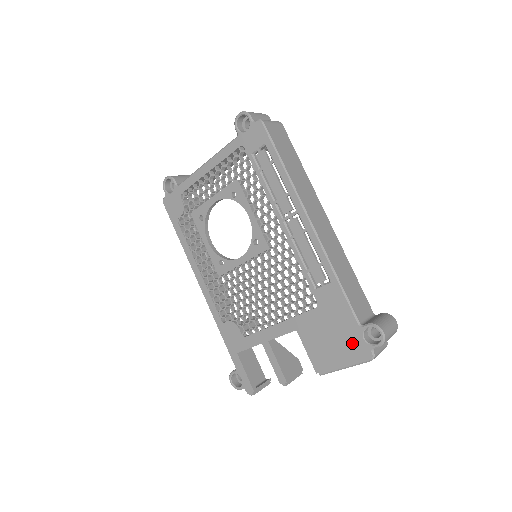
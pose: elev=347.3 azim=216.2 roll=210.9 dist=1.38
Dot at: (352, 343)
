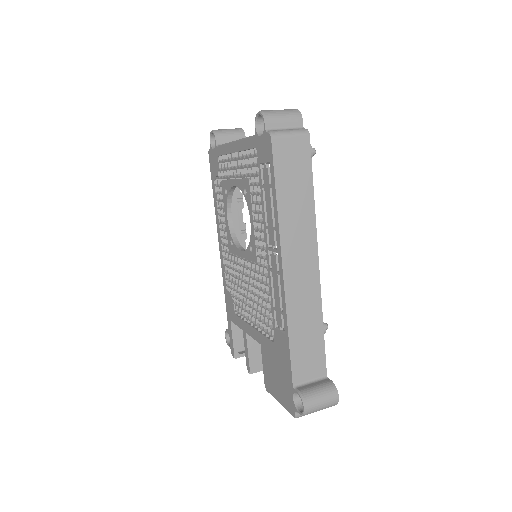
Dot at: (286, 393)
